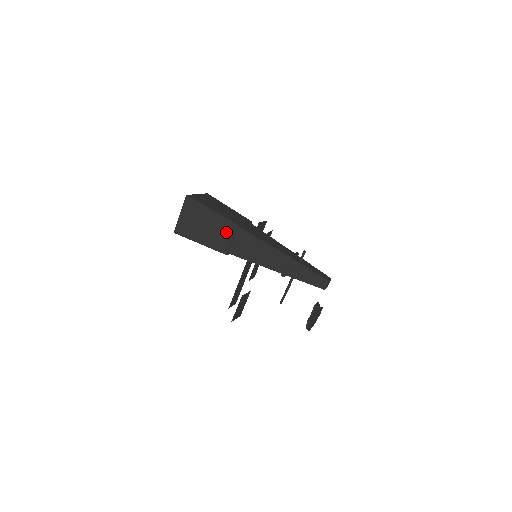
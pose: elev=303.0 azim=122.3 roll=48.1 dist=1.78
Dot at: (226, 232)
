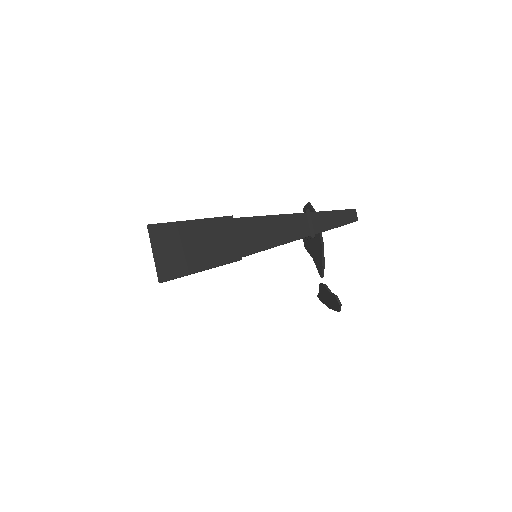
Dot at: (224, 234)
